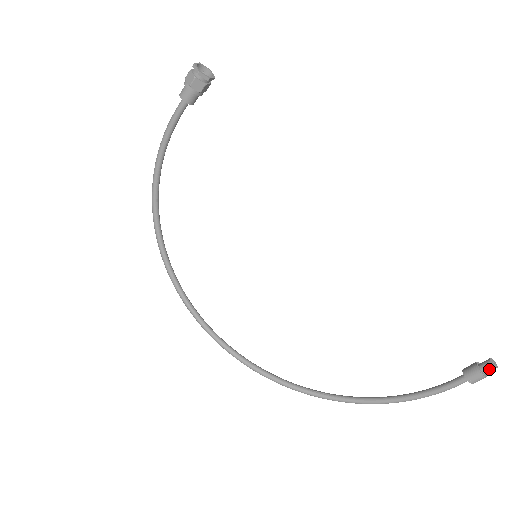
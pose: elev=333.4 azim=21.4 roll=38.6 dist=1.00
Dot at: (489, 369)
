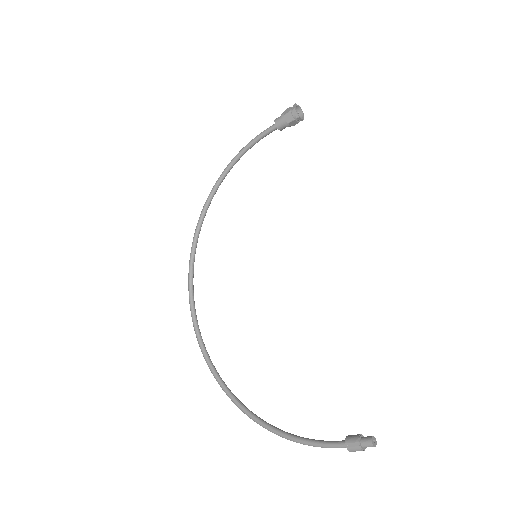
Dot at: (367, 443)
